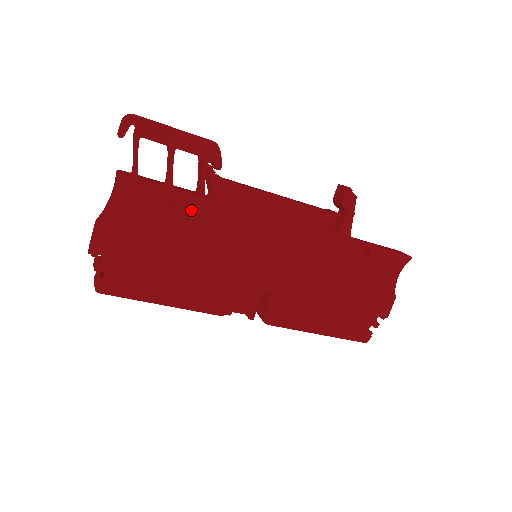
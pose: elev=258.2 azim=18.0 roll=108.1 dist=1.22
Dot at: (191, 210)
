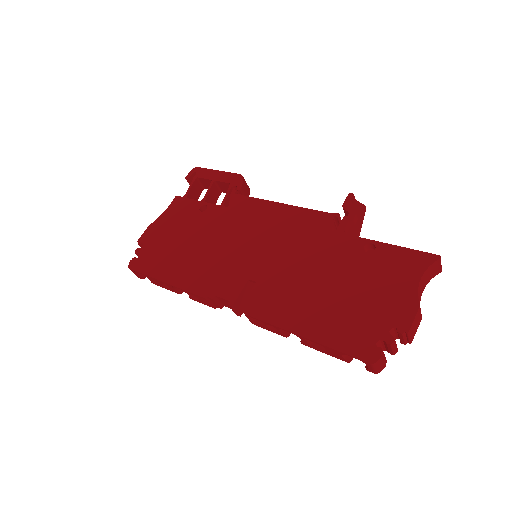
Dot at: (211, 215)
